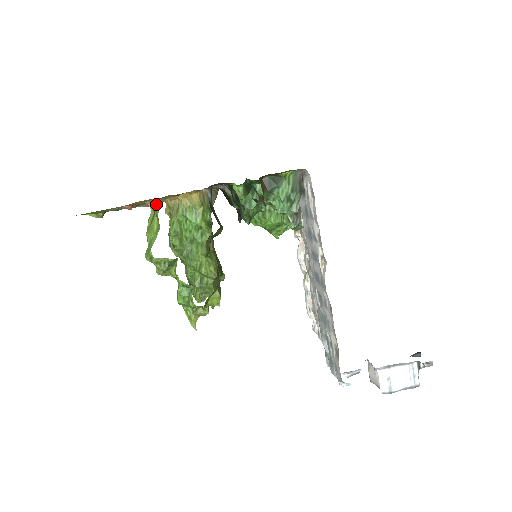
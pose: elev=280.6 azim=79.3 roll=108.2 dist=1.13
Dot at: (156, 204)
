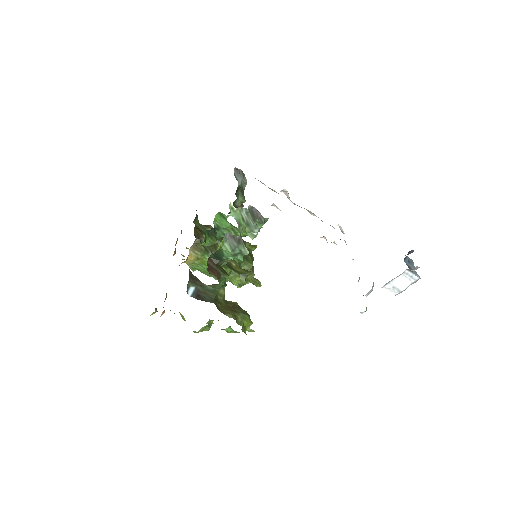
Dot at: occluded
